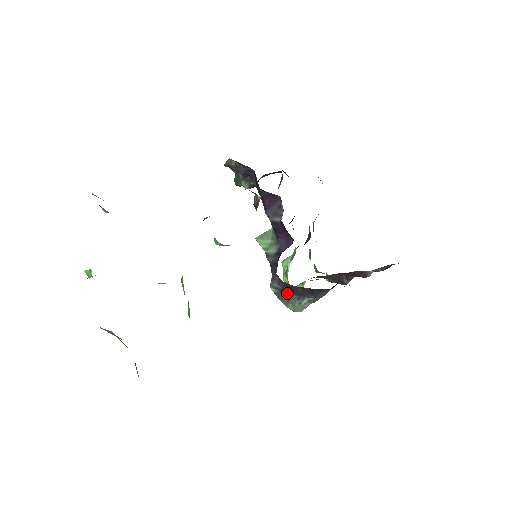
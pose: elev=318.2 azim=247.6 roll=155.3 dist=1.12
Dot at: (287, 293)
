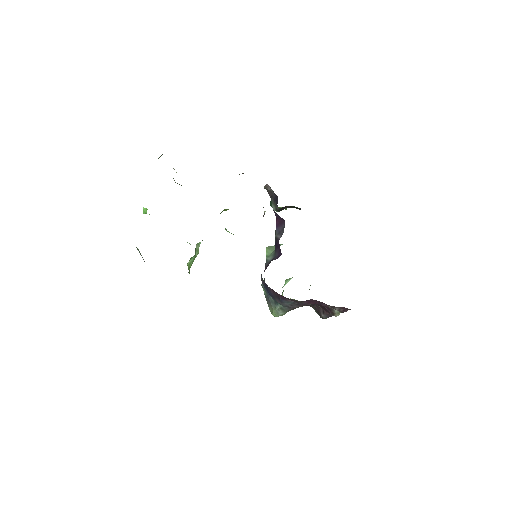
Dot at: (269, 295)
